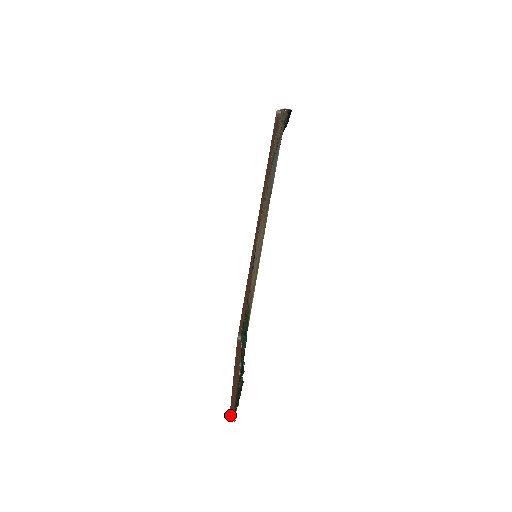
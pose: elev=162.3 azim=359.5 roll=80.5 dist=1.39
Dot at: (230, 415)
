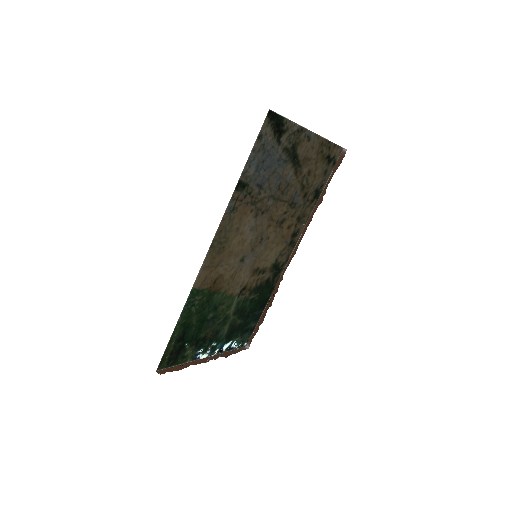
Dot at: (162, 370)
